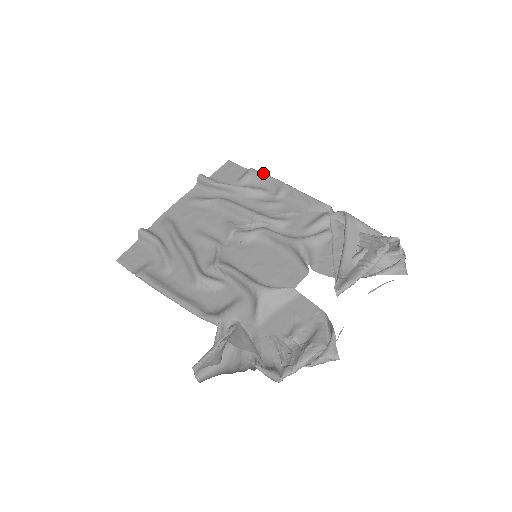
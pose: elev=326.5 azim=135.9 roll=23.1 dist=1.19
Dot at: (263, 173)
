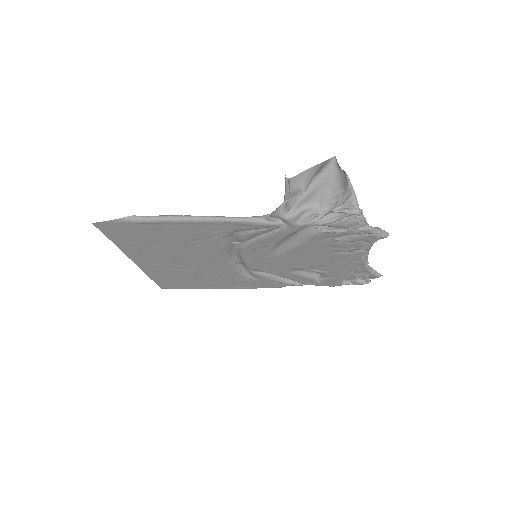
Dot at: occluded
